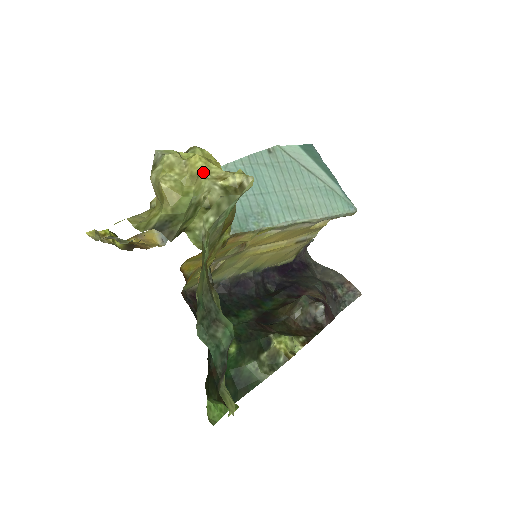
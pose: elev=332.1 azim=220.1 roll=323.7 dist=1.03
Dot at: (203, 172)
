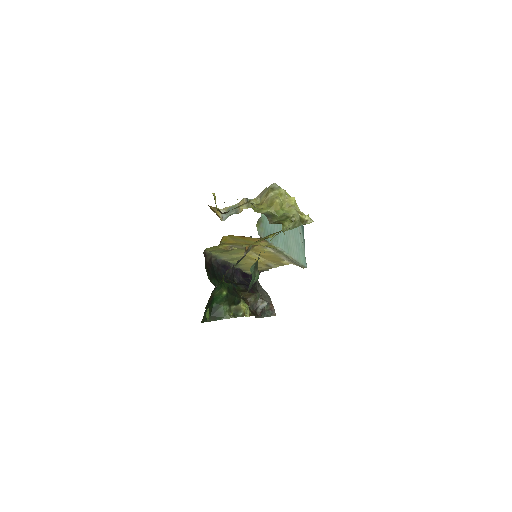
Dot at: (294, 206)
